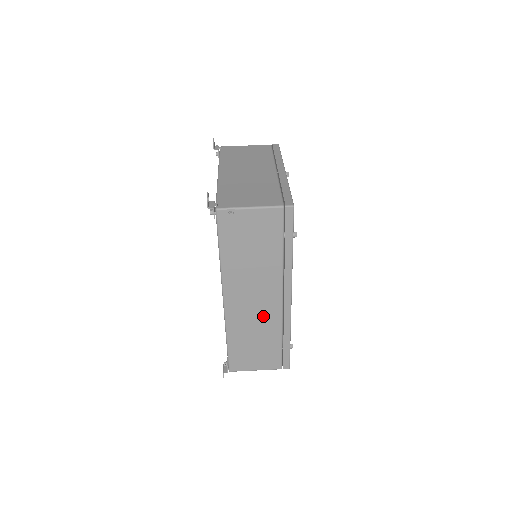
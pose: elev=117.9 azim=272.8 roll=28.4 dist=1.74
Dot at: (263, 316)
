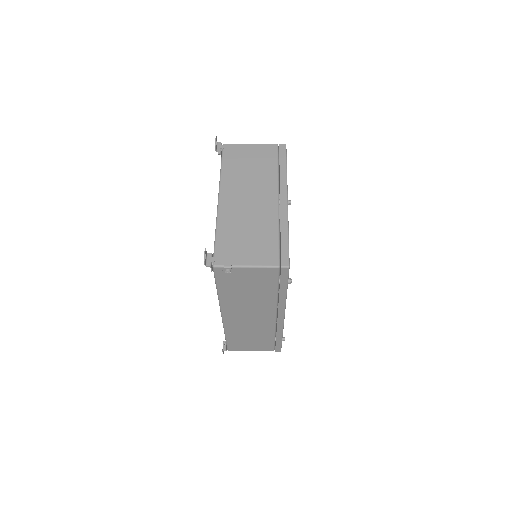
Dot at: (258, 325)
